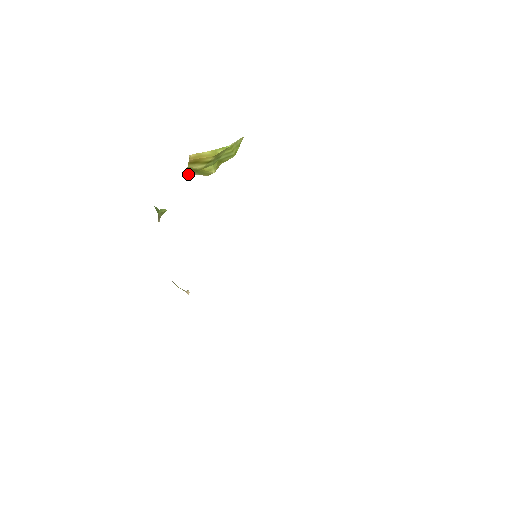
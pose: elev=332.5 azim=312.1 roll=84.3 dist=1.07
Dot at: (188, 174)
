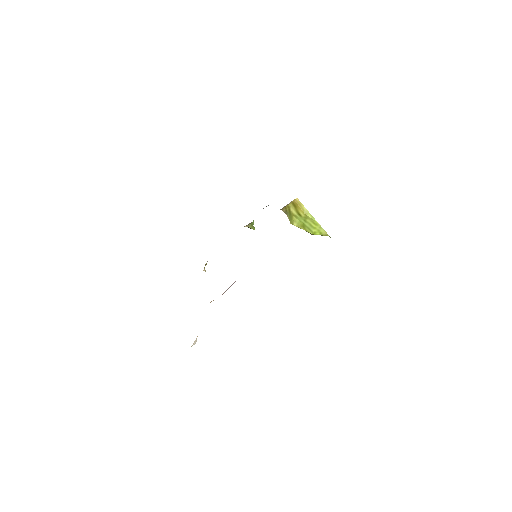
Dot at: (285, 211)
